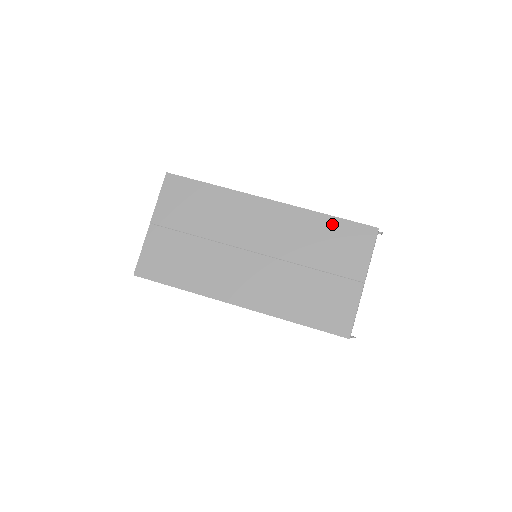
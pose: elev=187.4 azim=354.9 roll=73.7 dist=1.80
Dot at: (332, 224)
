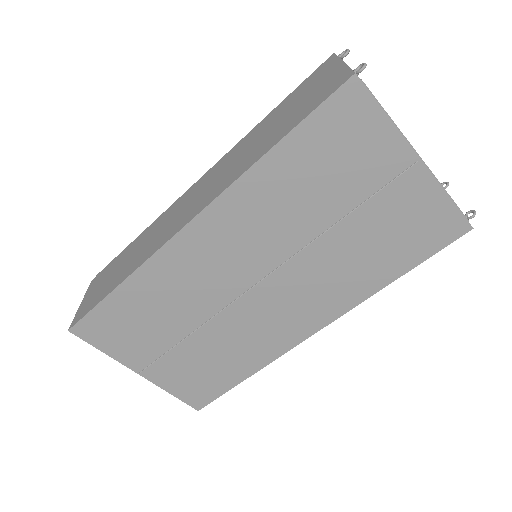
Dot at: (291, 152)
